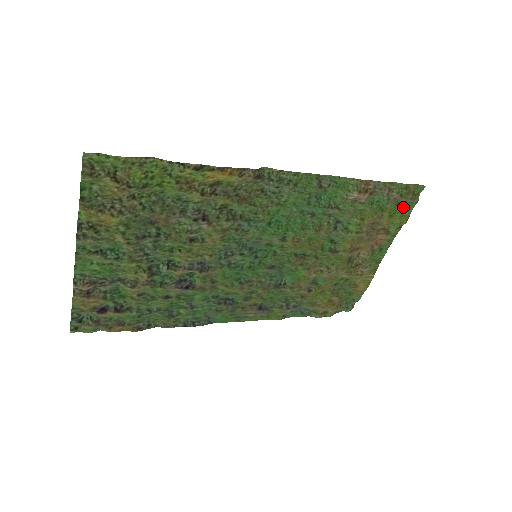
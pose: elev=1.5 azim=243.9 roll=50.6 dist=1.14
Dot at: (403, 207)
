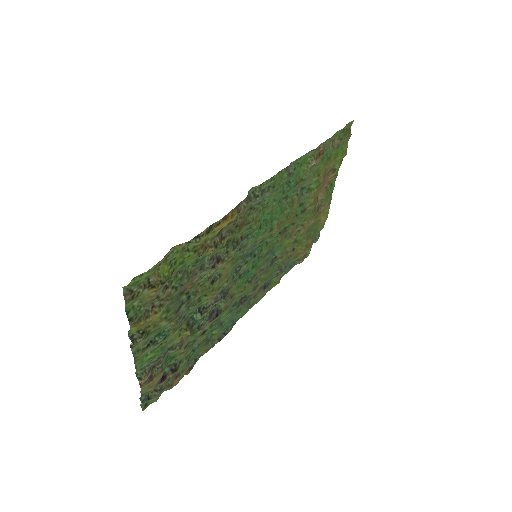
Dot at: (342, 146)
